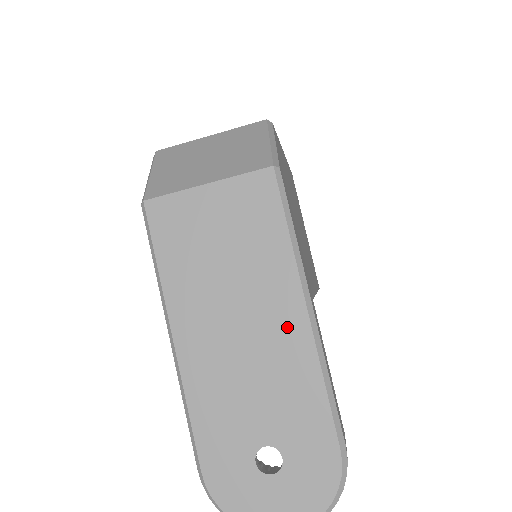
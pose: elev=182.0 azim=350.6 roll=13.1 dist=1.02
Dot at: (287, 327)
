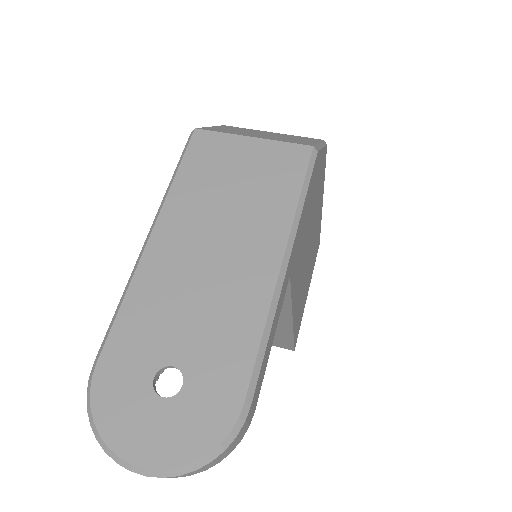
Dot at: (256, 269)
